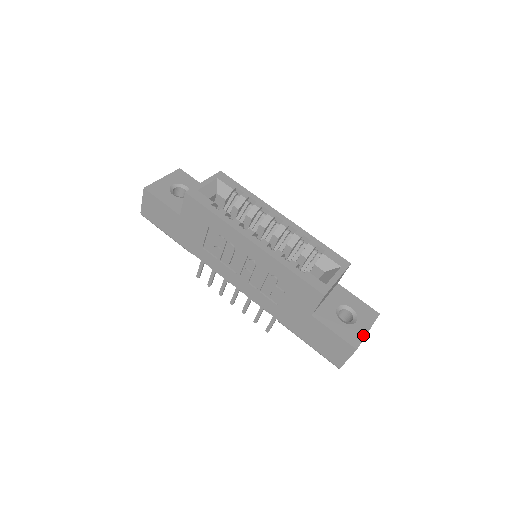
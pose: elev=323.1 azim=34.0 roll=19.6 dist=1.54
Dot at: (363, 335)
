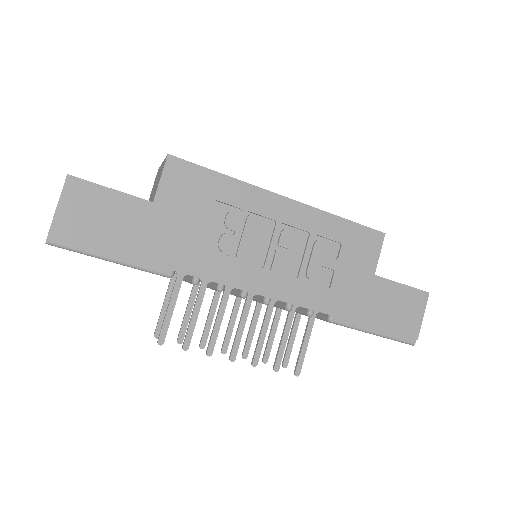
Dot at: occluded
